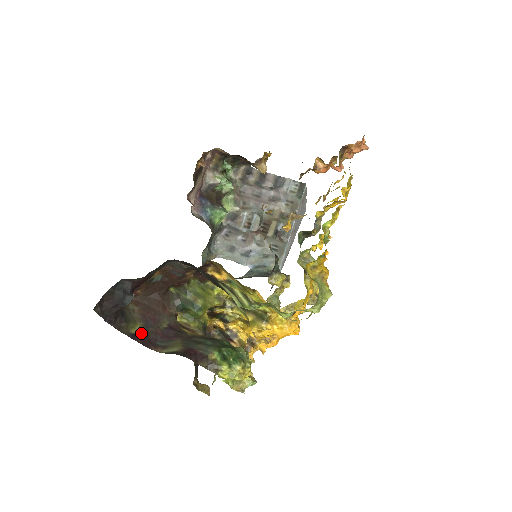
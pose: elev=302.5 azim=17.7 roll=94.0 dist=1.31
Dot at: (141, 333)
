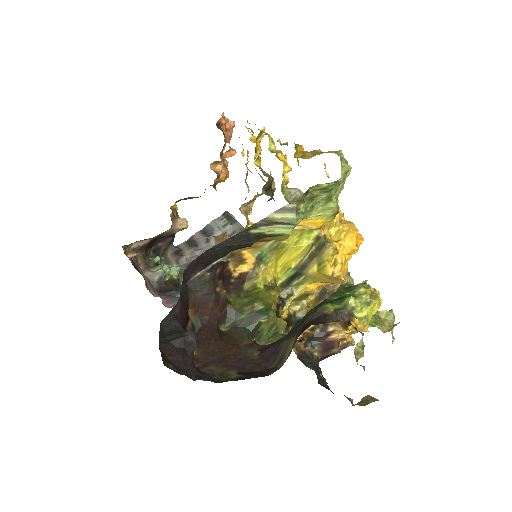
Dot at: (243, 374)
